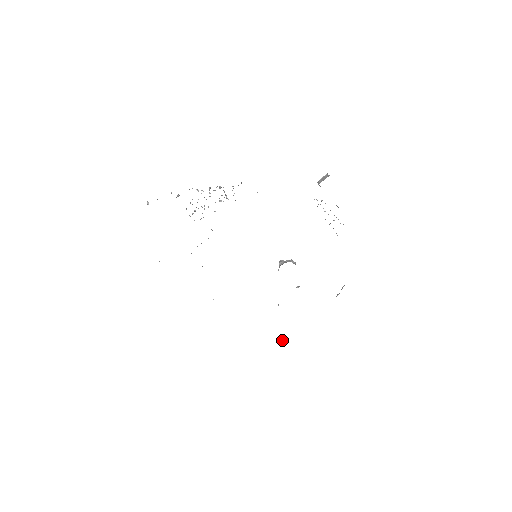
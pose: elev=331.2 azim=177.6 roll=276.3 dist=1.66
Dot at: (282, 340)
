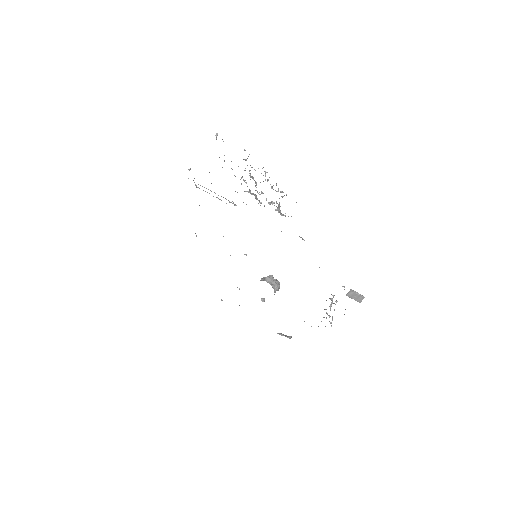
Dot at: (221, 300)
